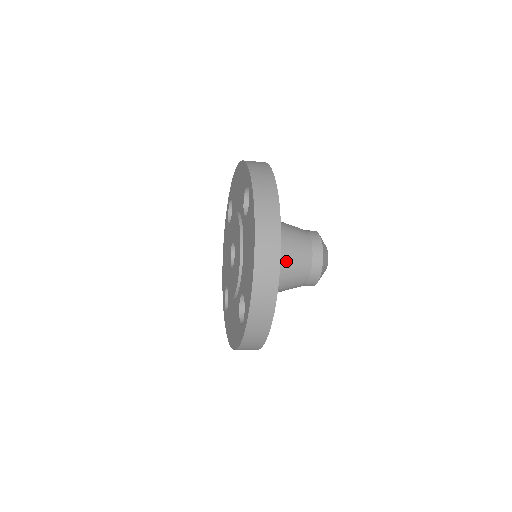
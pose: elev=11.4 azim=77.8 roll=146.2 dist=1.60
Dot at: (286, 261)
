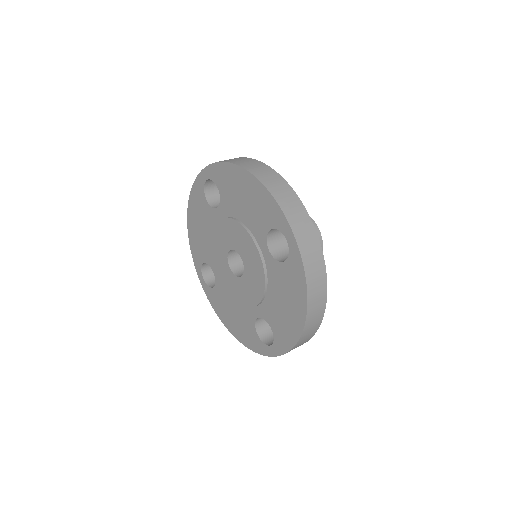
Dot at: occluded
